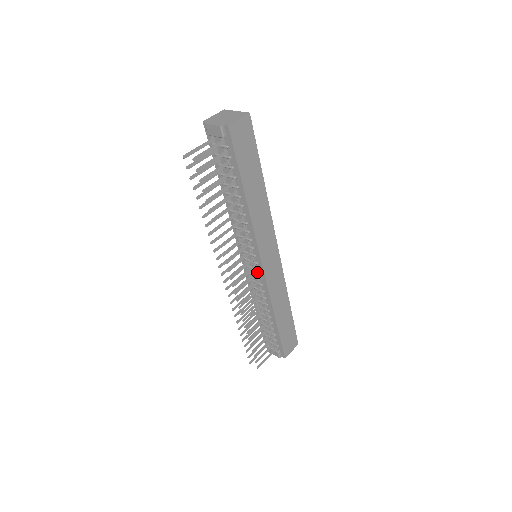
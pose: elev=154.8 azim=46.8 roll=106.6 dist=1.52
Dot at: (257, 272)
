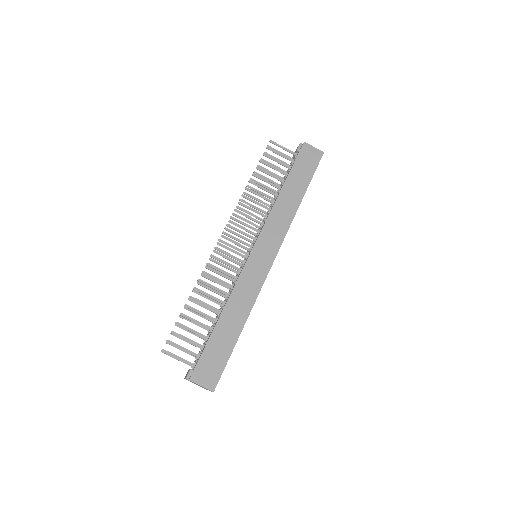
Dot at: (245, 261)
